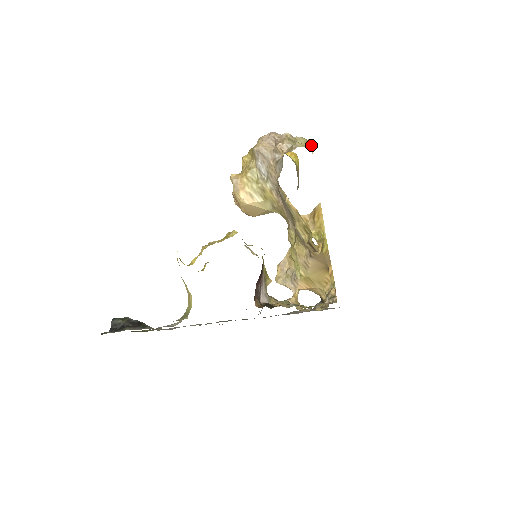
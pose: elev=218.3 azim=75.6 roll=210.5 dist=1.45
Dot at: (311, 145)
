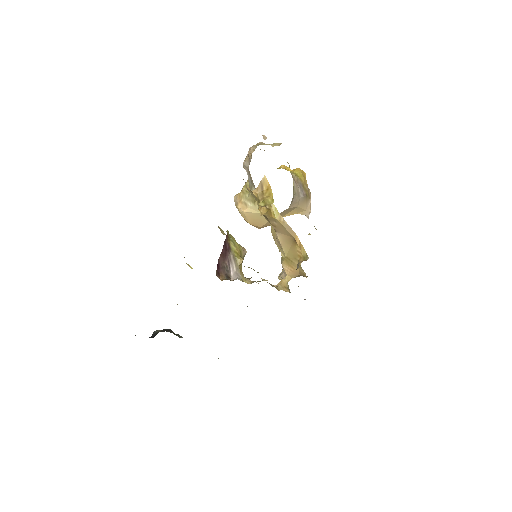
Dot at: occluded
